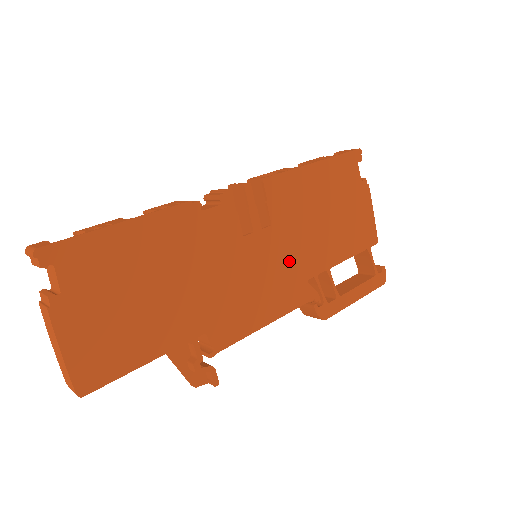
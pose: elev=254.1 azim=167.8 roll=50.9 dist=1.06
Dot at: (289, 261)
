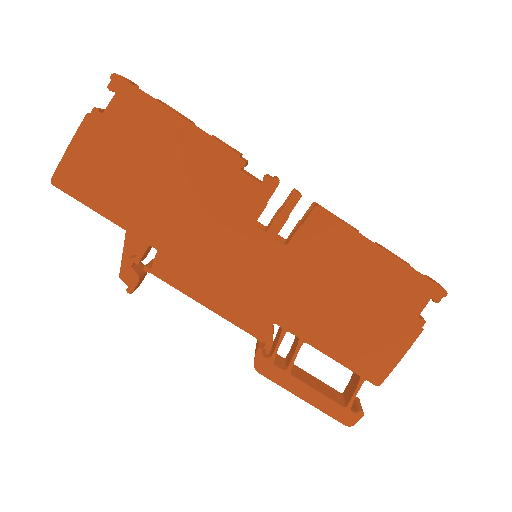
Dot at: (273, 289)
